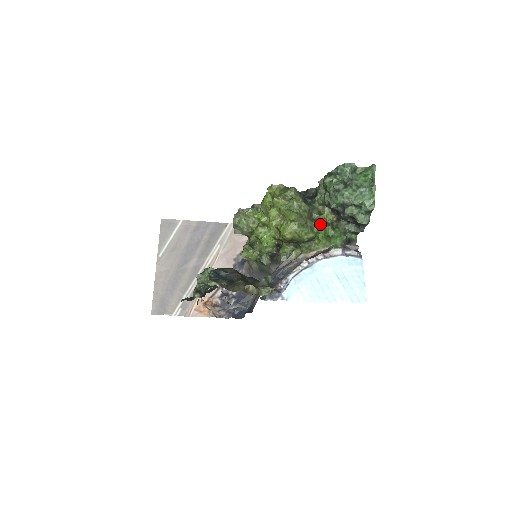
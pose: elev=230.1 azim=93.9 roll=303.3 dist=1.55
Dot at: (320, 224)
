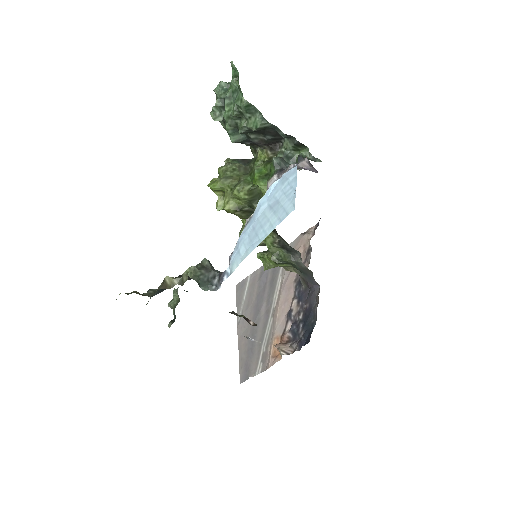
Dot at: (254, 170)
